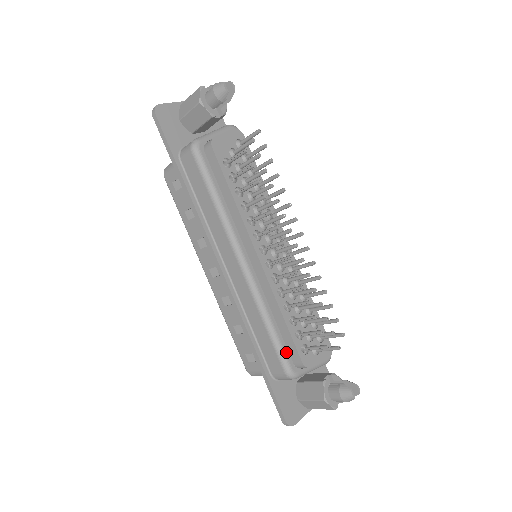
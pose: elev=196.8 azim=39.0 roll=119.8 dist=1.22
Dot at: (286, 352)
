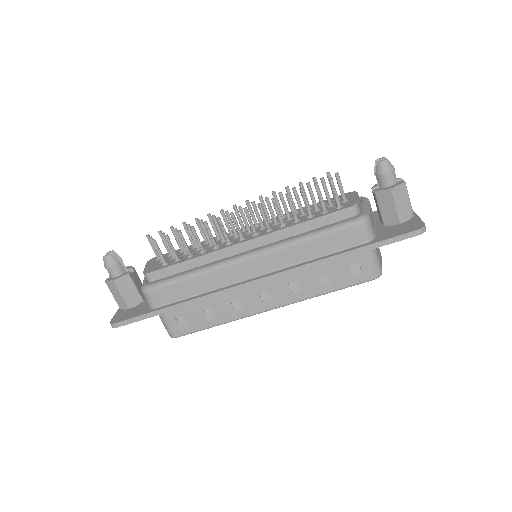
Dot at: (339, 223)
